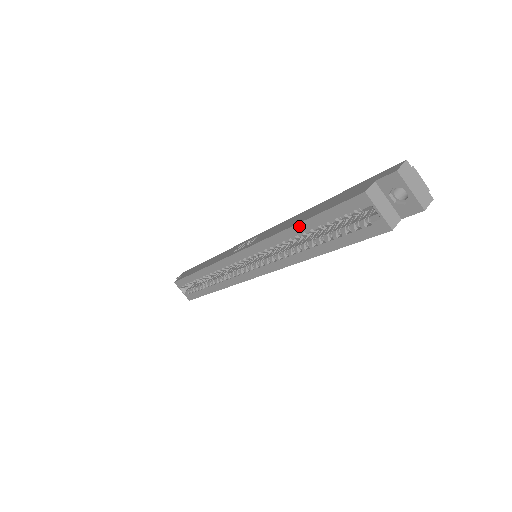
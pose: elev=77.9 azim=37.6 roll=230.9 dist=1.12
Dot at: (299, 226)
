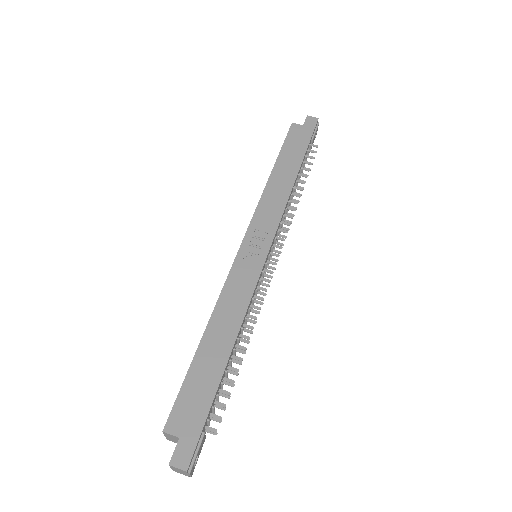
Dot at: (201, 341)
